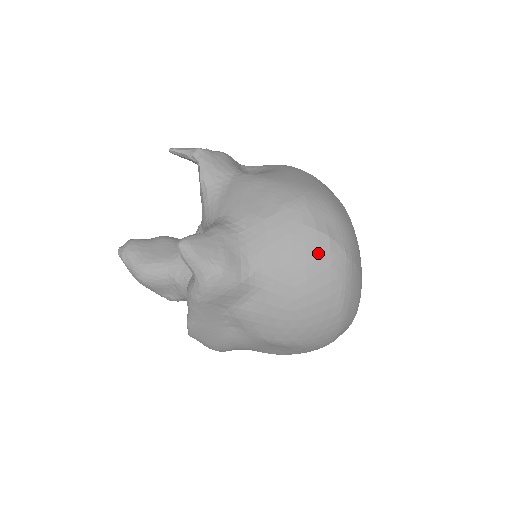
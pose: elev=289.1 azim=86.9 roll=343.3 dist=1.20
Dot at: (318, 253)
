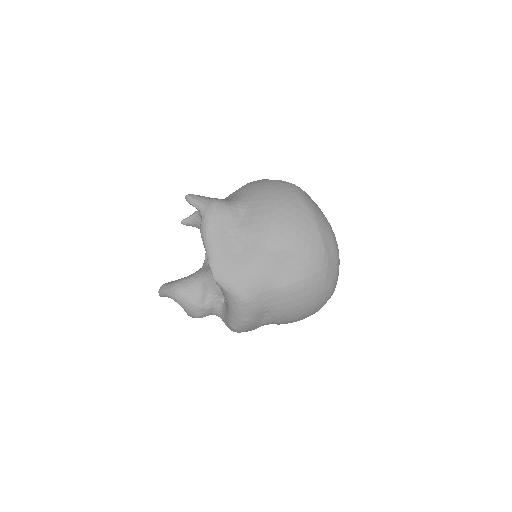
Dot at: (274, 184)
